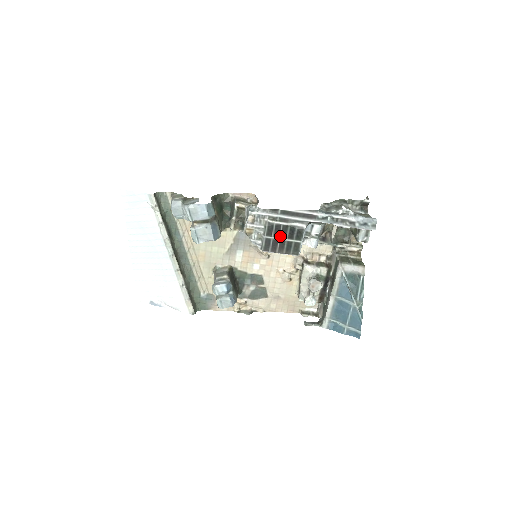
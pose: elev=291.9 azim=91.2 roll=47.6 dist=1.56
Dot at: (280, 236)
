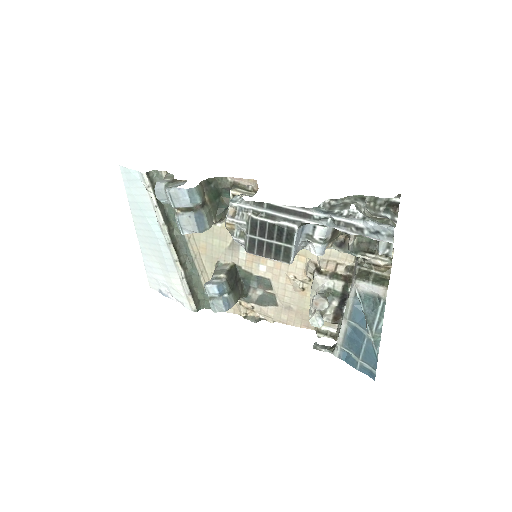
Dot at: (266, 236)
